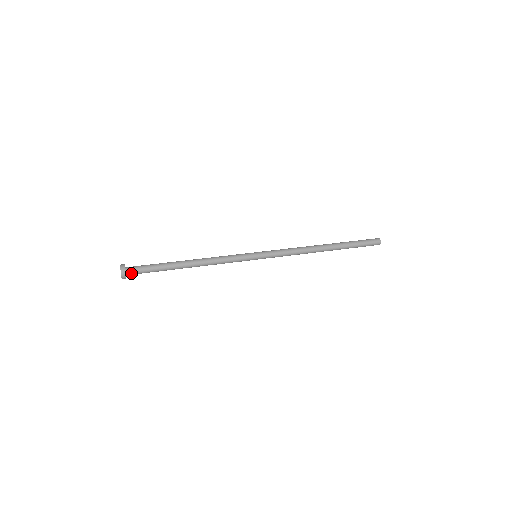
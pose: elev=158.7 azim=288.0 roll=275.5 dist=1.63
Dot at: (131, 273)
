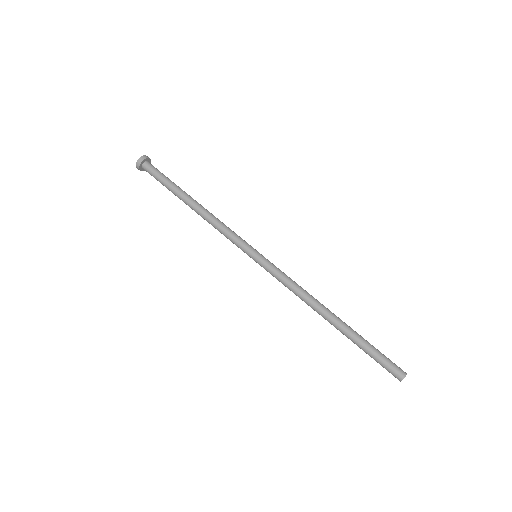
Dot at: occluded
